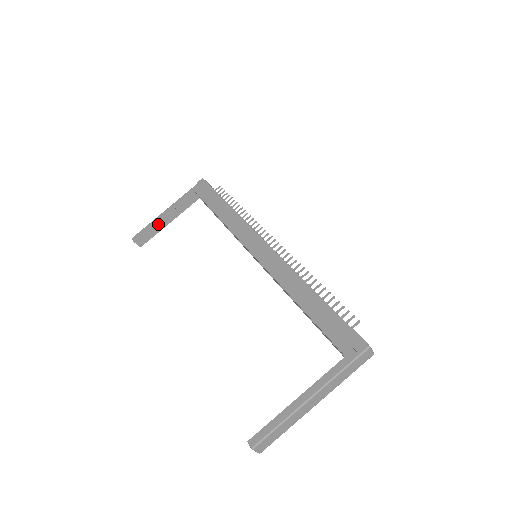
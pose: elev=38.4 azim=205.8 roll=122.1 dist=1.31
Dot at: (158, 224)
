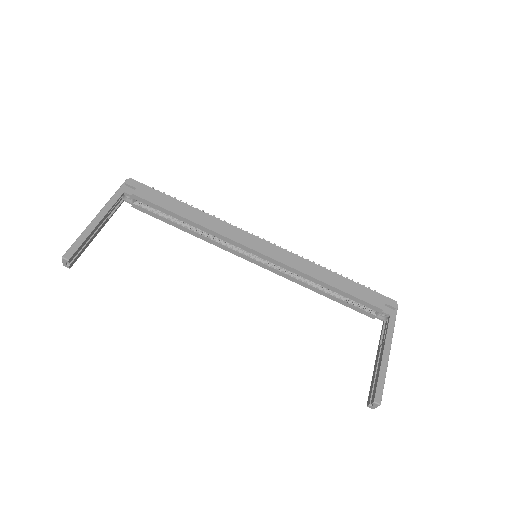
Dot at: (91, 235)
